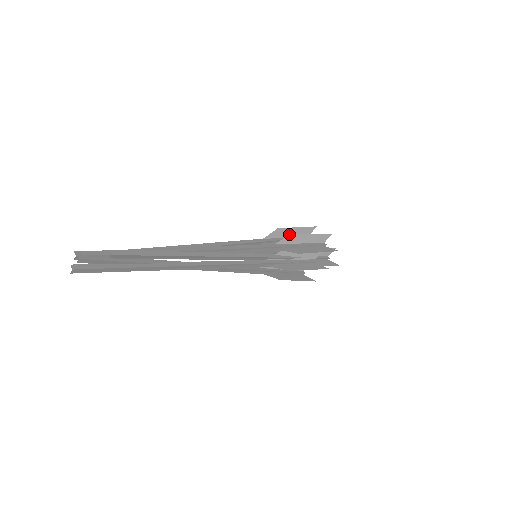
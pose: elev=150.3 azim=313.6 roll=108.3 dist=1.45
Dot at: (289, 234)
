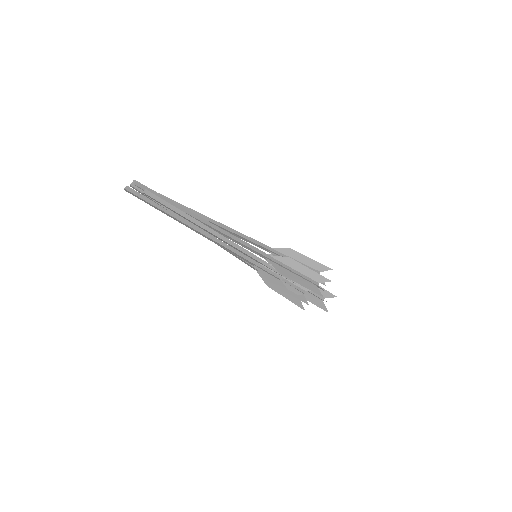
Dot at: (300, 259)
